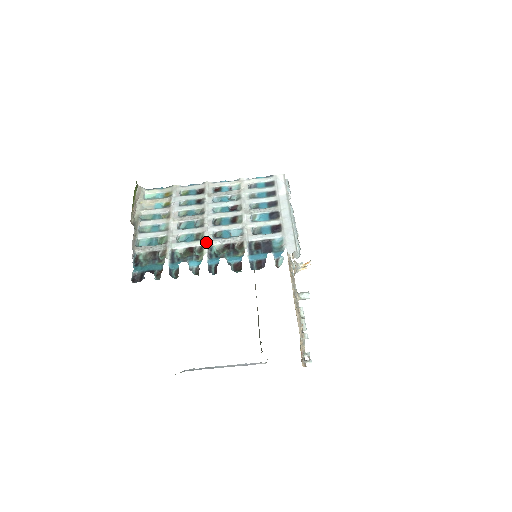
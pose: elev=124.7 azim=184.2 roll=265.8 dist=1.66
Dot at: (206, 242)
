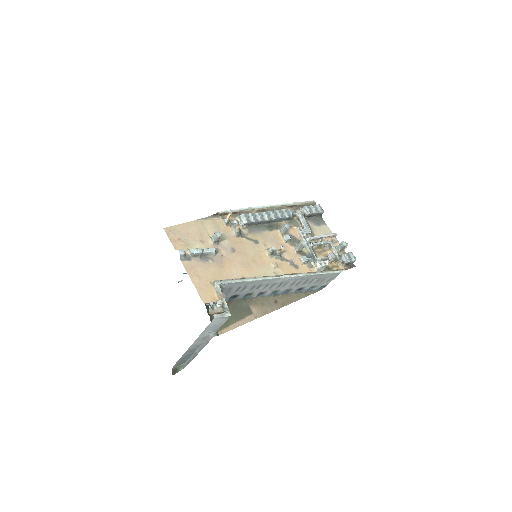
Dot at: occluded
